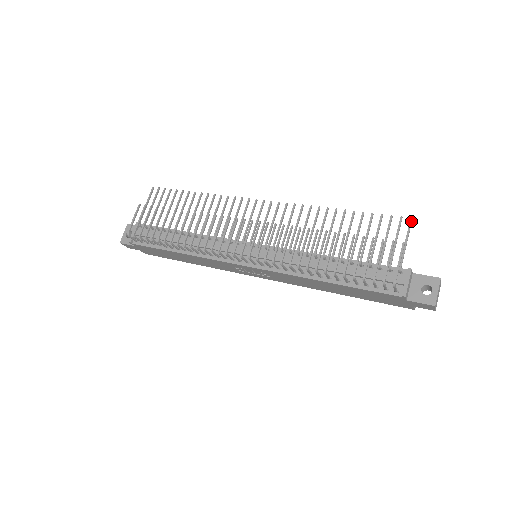
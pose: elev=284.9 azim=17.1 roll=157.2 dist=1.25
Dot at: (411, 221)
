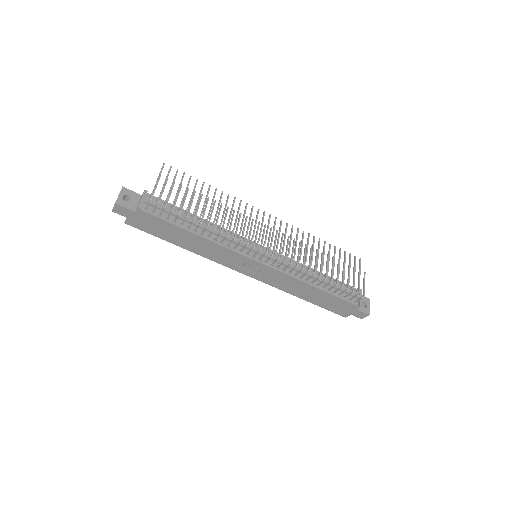
Dot at: occluded
